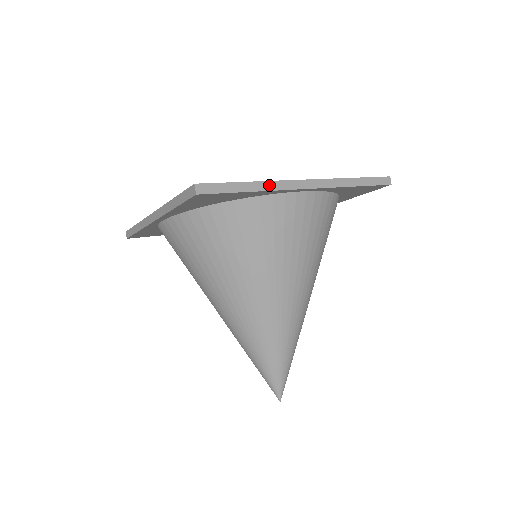
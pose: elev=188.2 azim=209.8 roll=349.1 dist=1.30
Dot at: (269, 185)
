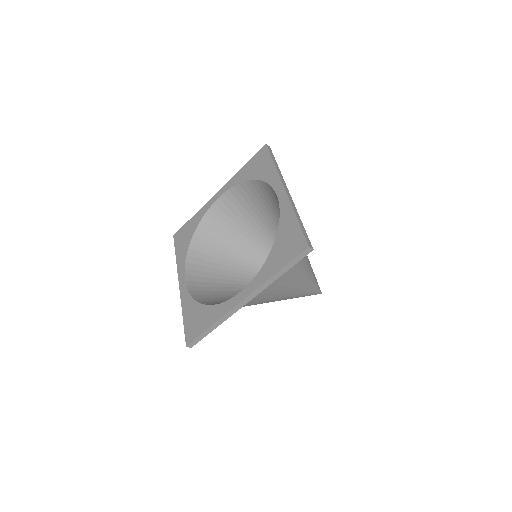
Dot at: (223, 319)
